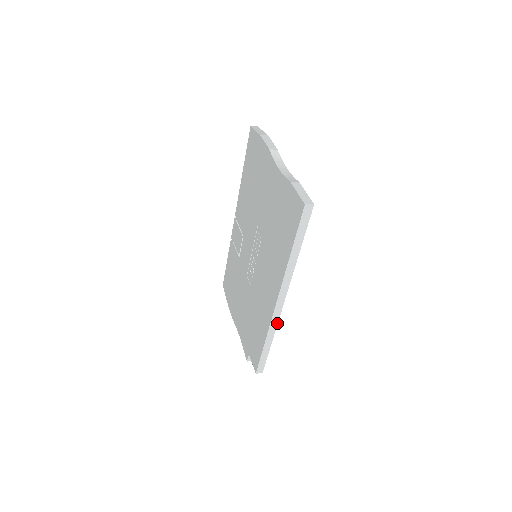
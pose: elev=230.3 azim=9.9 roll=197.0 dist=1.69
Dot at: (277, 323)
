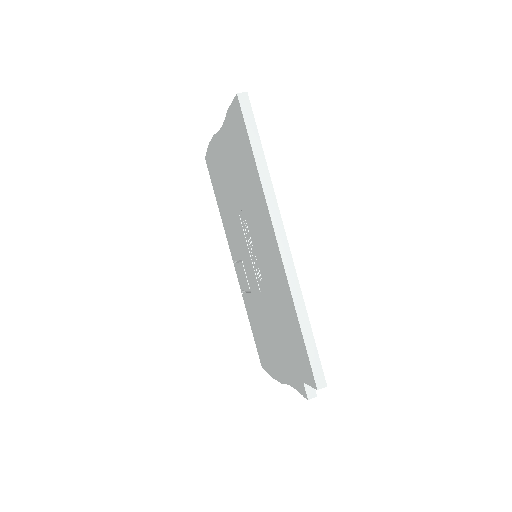
Dot at: (297, 278)
